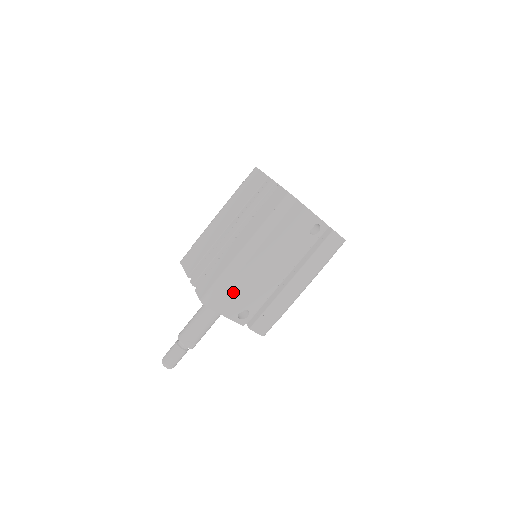
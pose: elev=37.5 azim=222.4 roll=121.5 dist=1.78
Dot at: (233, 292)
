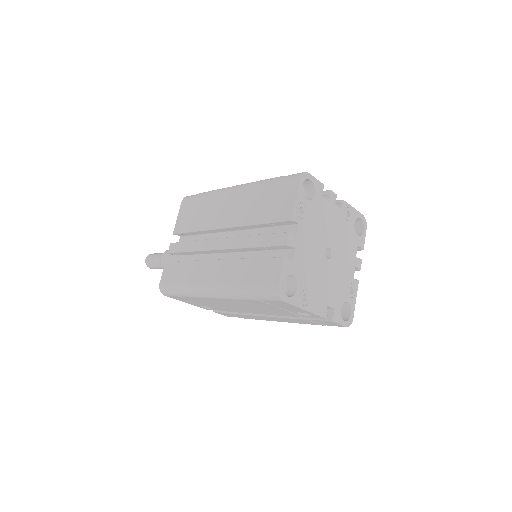
Dot at: (193, 300)
